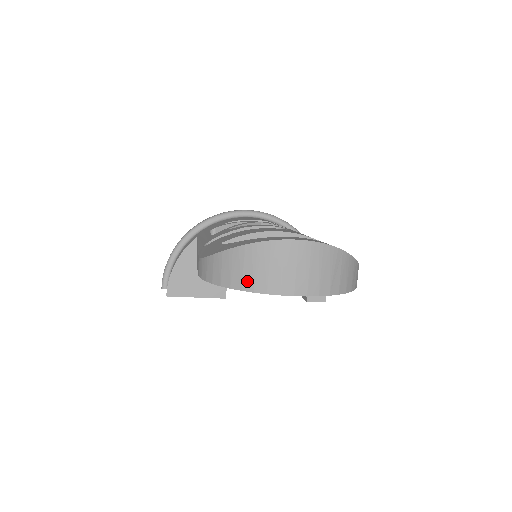
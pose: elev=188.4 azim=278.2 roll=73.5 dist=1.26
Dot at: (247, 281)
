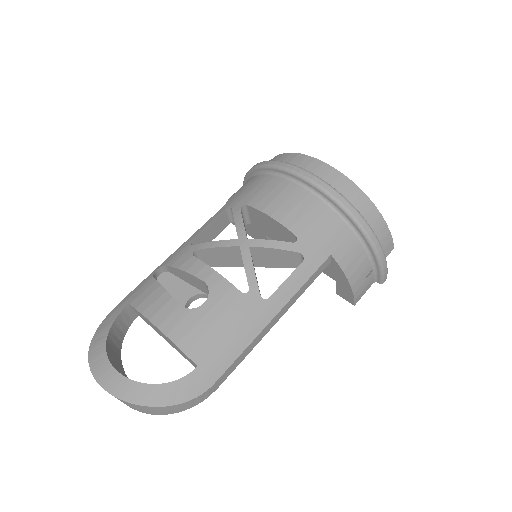
Dot at: occluded
